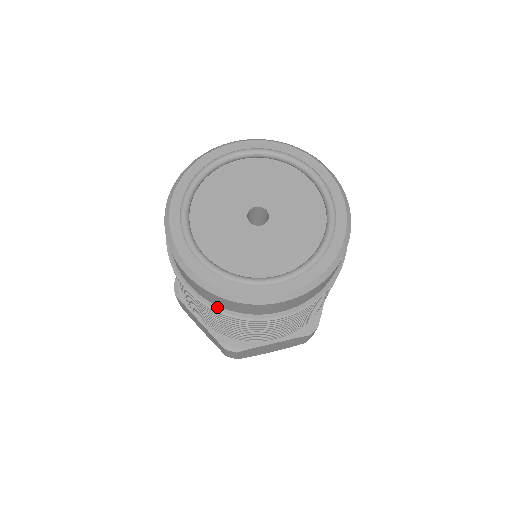
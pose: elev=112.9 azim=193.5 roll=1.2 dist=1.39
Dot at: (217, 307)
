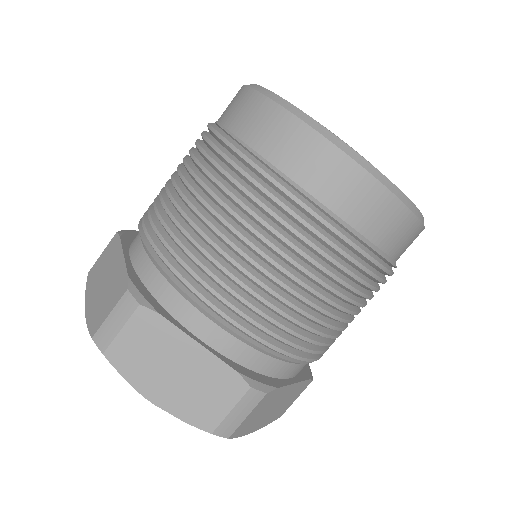
Dot at: (353, 230)
